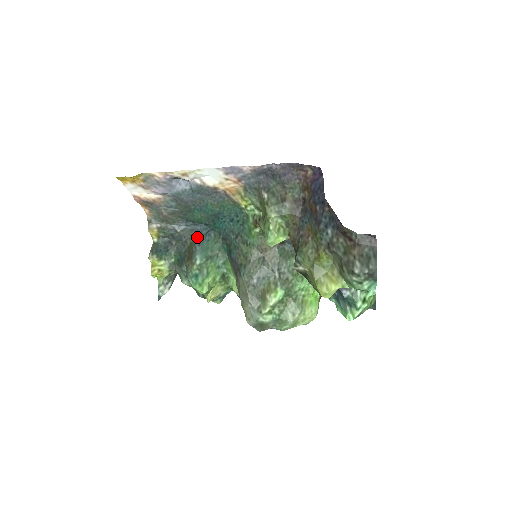
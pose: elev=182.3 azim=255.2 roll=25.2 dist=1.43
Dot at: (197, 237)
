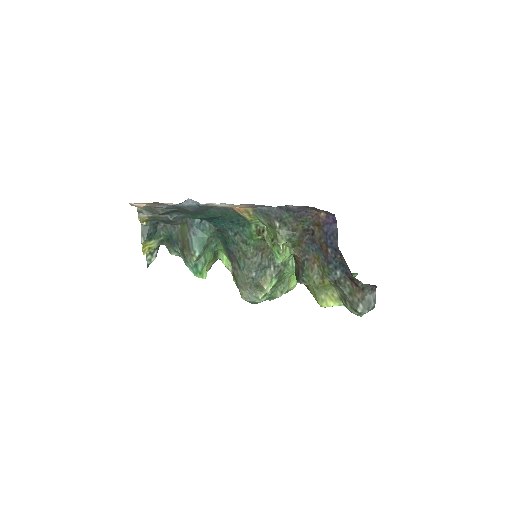
Dot at: (190, 224)
